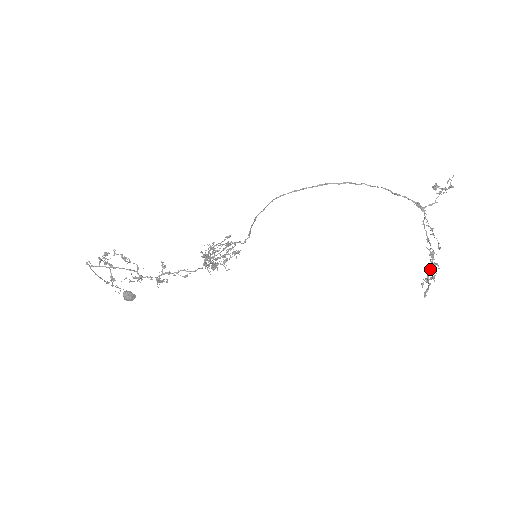
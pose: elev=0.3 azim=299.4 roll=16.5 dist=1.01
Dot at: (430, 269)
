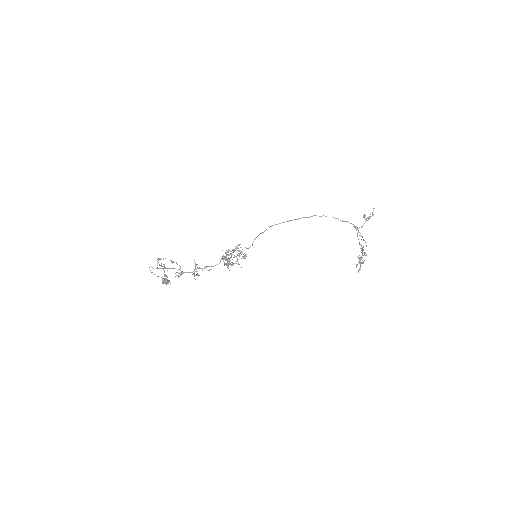
Dot at: (361, 257)
